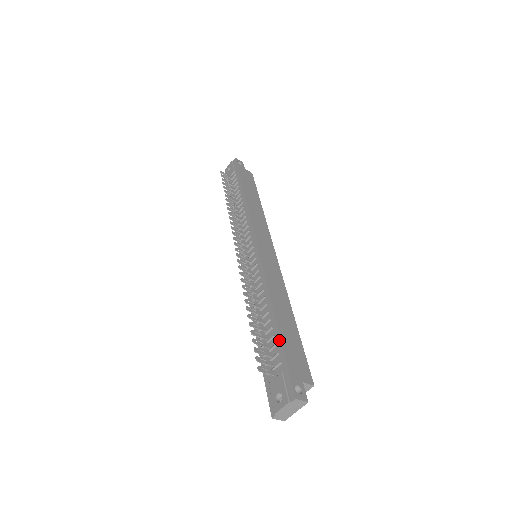
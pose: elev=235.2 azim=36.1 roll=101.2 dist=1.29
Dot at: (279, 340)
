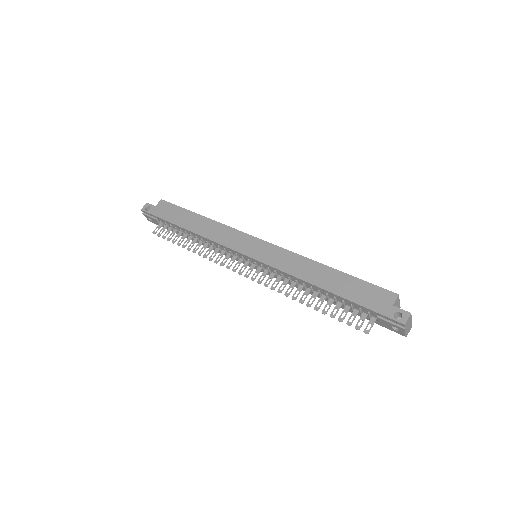
Dot at: (349, 302)
